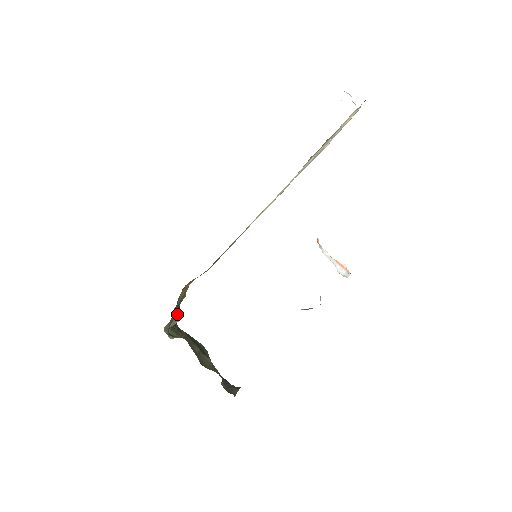
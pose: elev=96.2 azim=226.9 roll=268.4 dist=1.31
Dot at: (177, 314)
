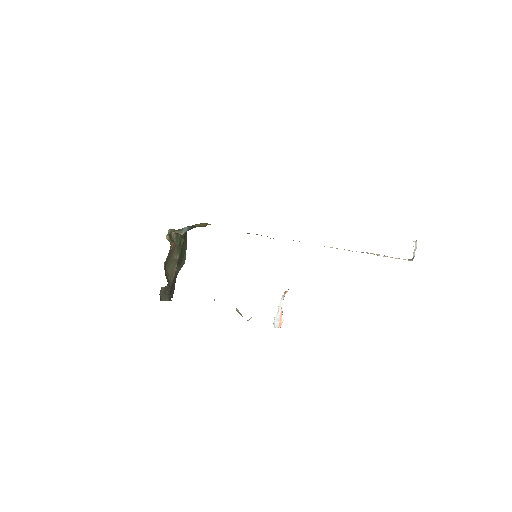
Dot at: (186, 230)
